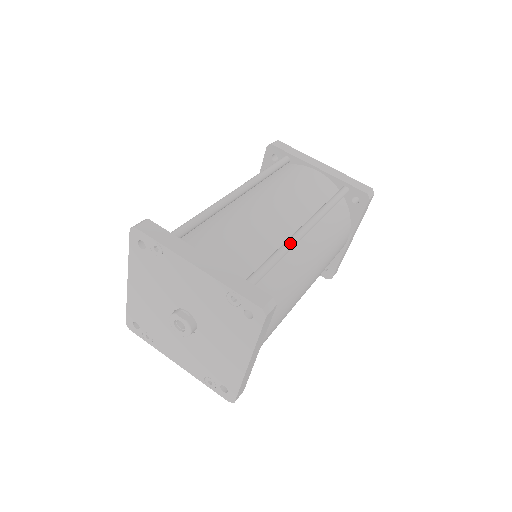
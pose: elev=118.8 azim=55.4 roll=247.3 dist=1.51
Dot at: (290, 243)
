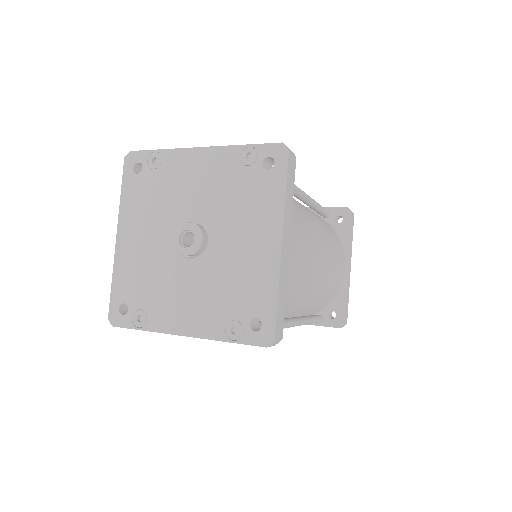
Dot at: occluded
